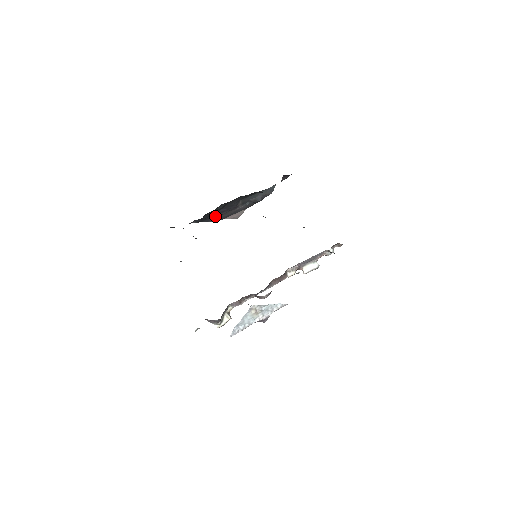
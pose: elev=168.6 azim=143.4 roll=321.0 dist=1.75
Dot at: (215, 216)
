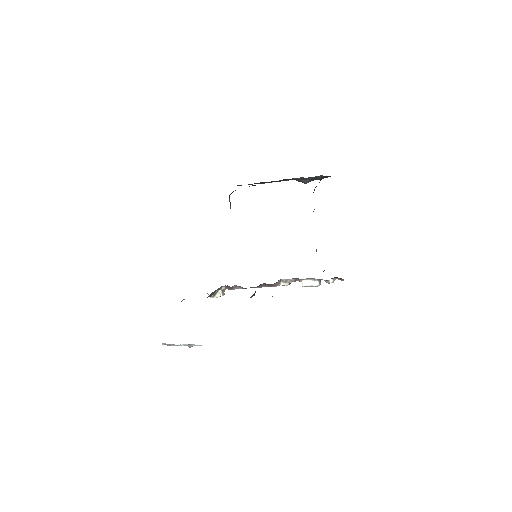
Dot at: (260, 183)
